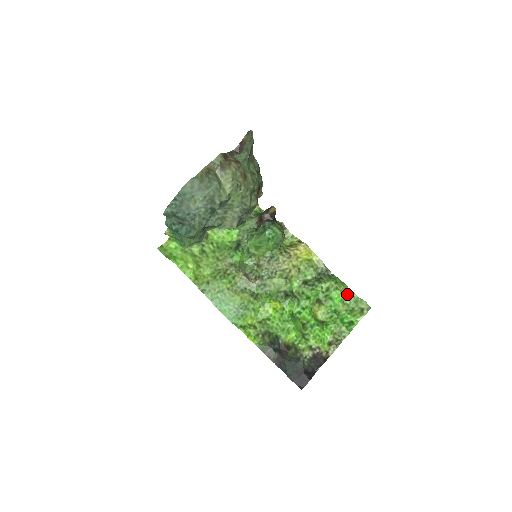
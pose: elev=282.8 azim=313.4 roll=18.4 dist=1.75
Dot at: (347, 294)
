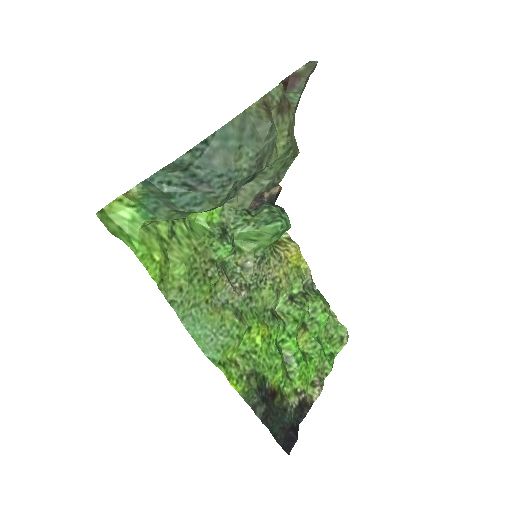
Dot at: (330, 317)
